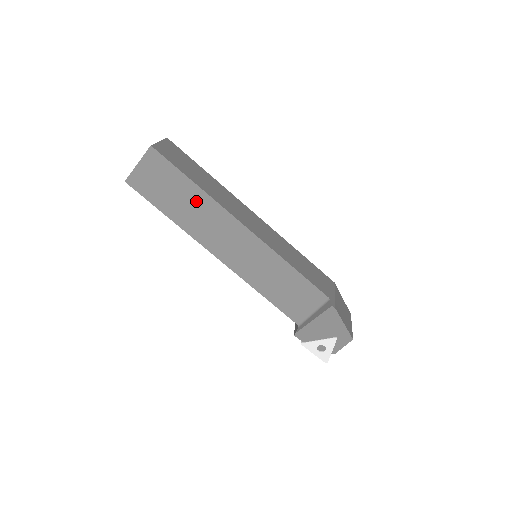
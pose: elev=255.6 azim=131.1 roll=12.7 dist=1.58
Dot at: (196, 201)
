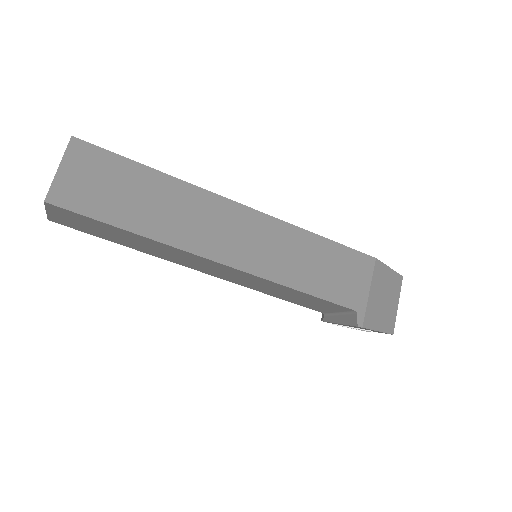
Dot at: (144, 242)
